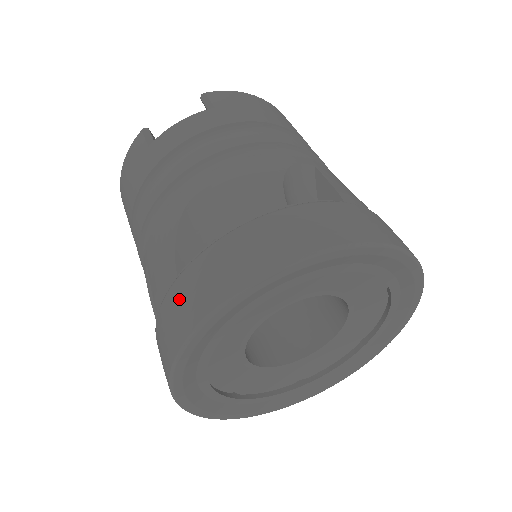
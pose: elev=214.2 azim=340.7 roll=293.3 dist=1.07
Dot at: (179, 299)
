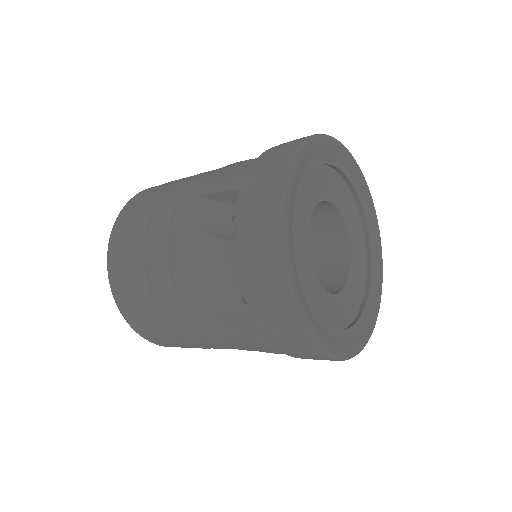
Dot at: (274, 151)
